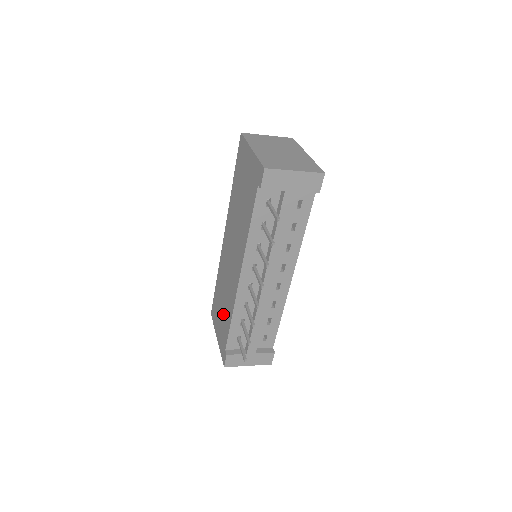
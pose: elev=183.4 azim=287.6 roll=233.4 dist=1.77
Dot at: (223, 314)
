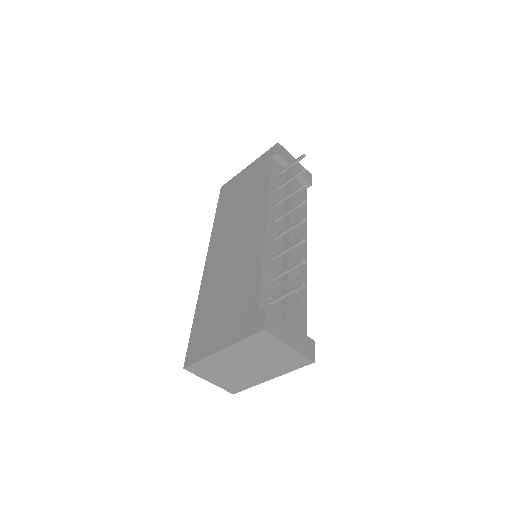
Dot at: (233, 299)
